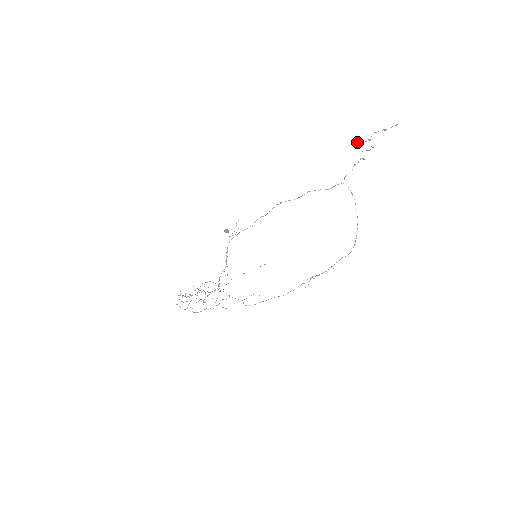
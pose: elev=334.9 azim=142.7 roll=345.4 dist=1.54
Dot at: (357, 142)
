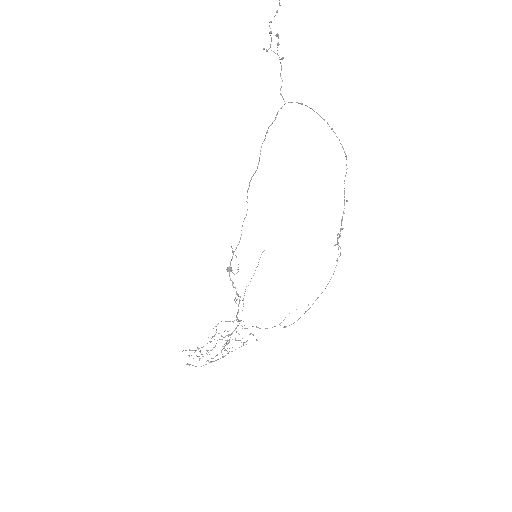
Dot at: (263, 49)
